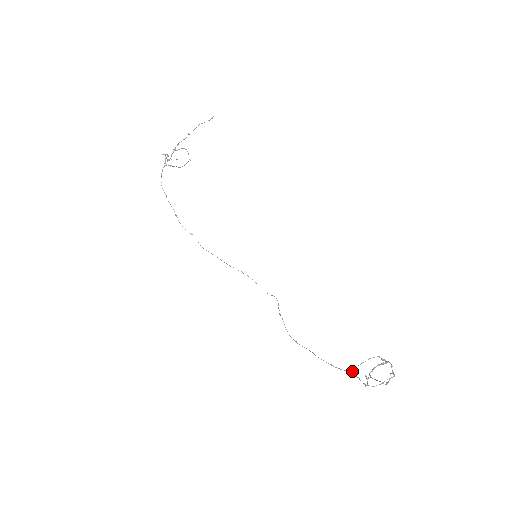
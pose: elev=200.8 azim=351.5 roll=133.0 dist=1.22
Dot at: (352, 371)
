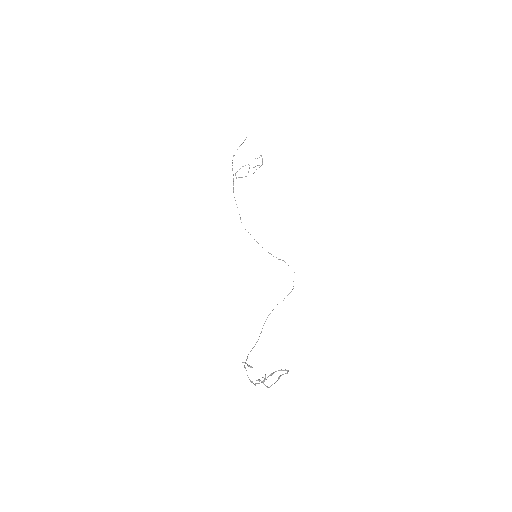
Dot at: (244, 367)
